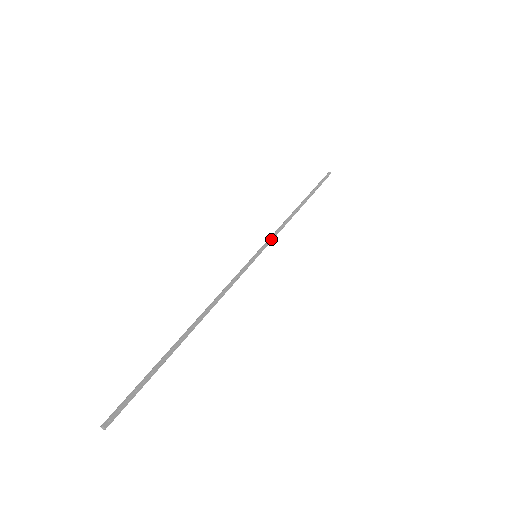
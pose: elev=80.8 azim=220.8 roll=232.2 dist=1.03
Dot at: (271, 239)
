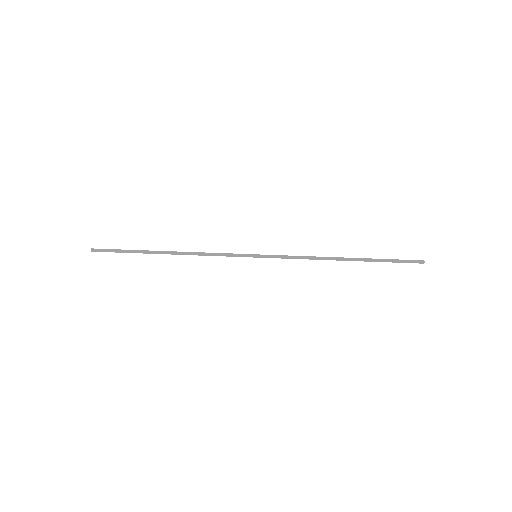
Dot at: (281, 257)
